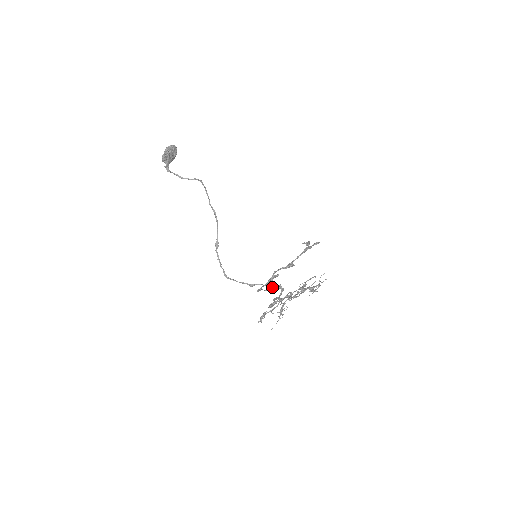
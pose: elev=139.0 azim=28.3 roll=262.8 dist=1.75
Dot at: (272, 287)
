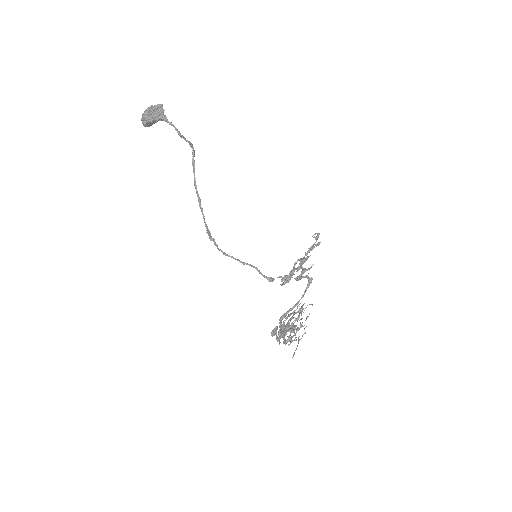
Dot at: (299, 278)
